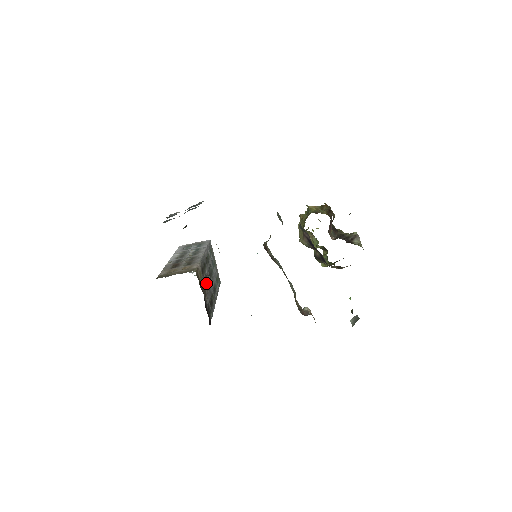
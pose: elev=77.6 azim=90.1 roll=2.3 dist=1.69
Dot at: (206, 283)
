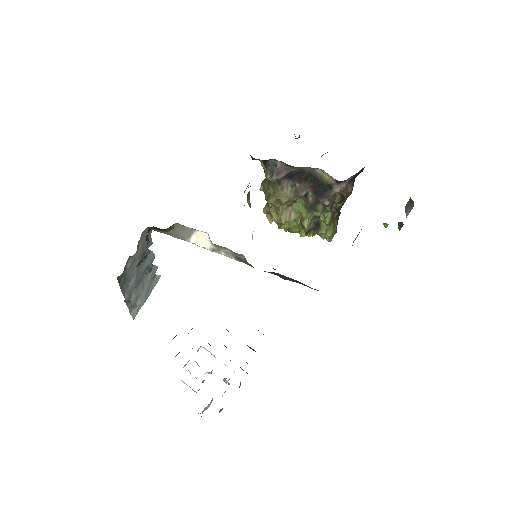
Dot at: occluded
